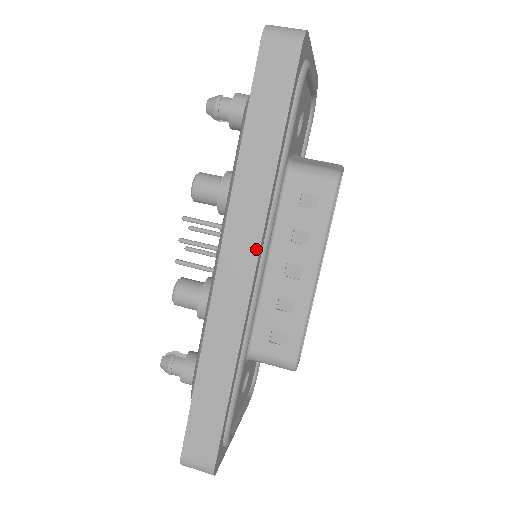
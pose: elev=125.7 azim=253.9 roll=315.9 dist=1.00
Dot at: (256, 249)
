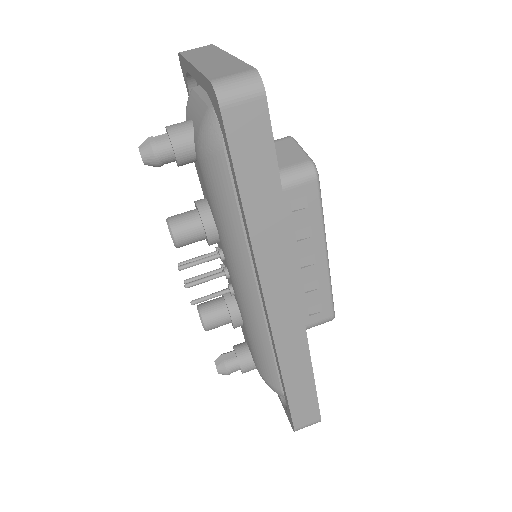
Dot at: (294, 283)
